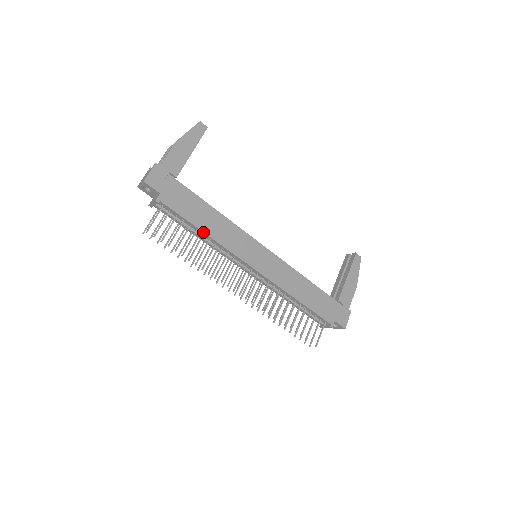
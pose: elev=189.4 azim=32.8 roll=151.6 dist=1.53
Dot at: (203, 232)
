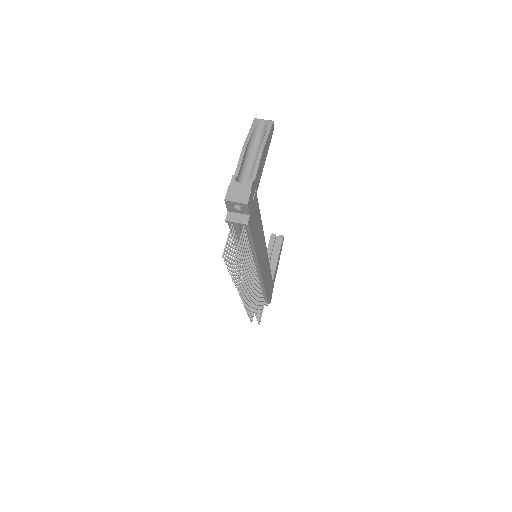
Dot at: (254, 248)
